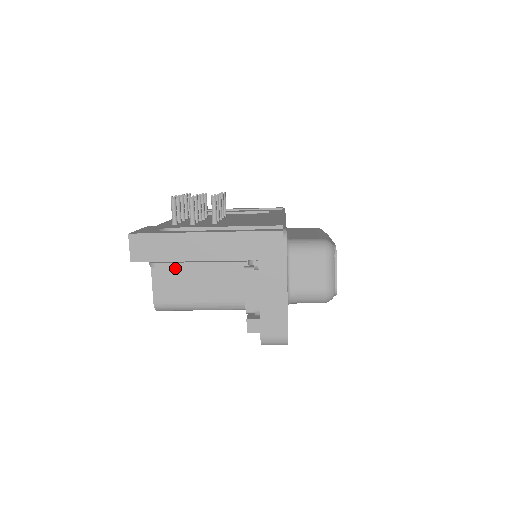
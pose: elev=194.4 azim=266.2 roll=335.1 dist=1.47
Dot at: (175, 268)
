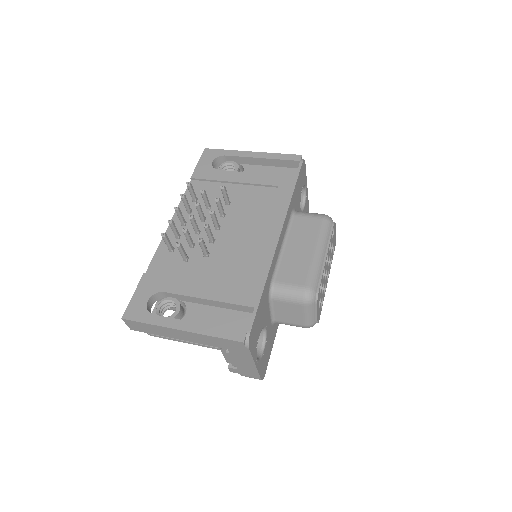
Dot at: occluded
